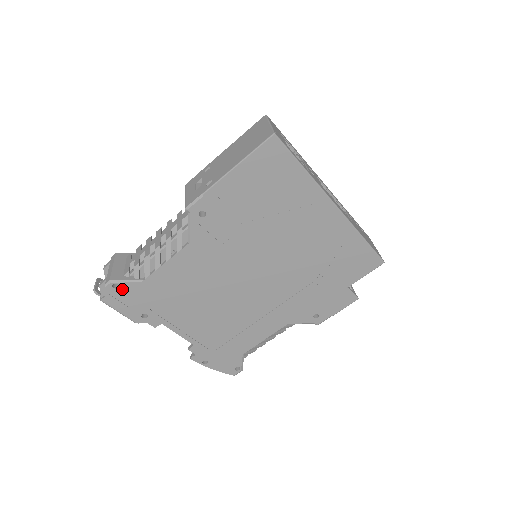
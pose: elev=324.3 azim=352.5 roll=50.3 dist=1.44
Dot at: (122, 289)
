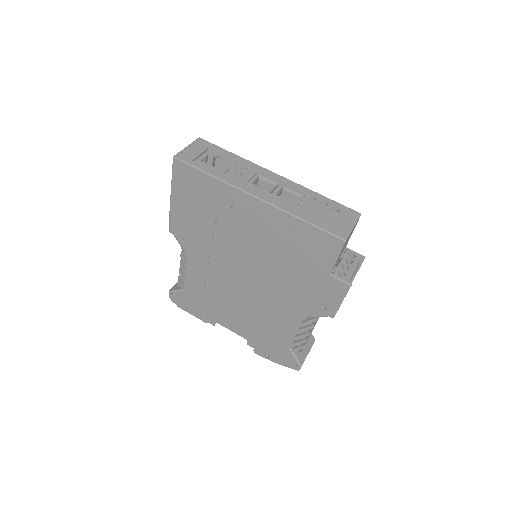
Dot at: (178, 297)
